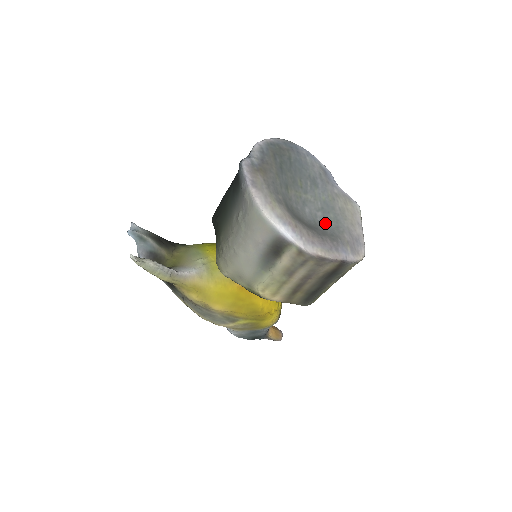
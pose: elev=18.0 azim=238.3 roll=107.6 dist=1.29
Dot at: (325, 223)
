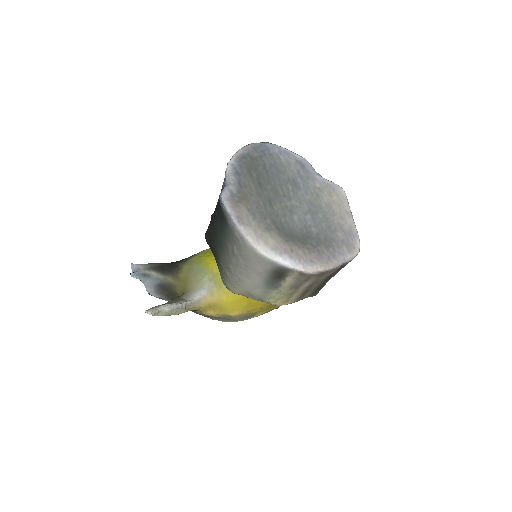
Dot at: (316, 226)
